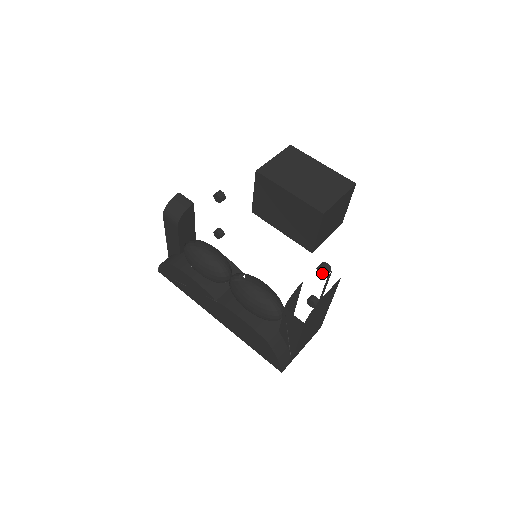
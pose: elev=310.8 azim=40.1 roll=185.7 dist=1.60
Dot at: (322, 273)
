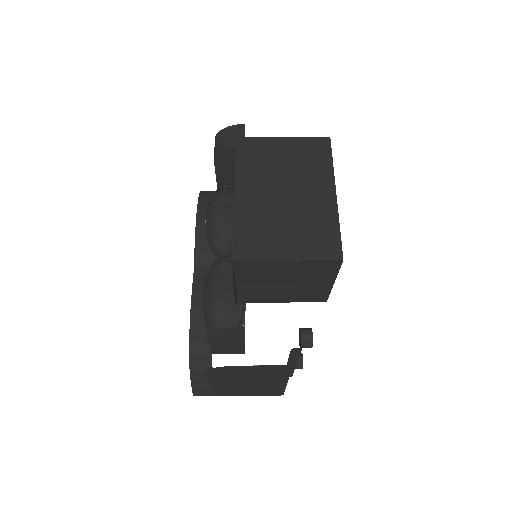
Dot at: (300, 340)
